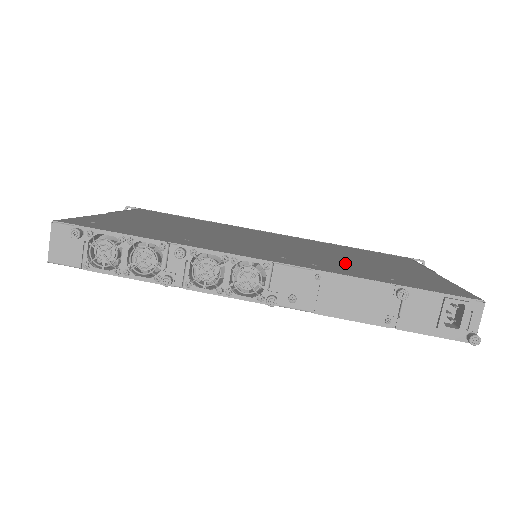
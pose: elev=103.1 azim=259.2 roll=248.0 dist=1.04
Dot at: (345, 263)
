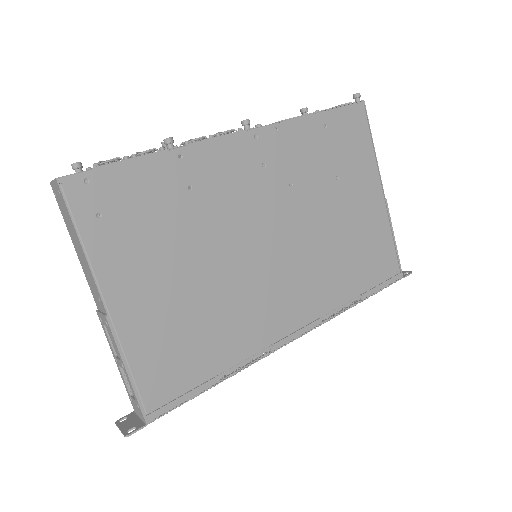
Dot at: occluded
